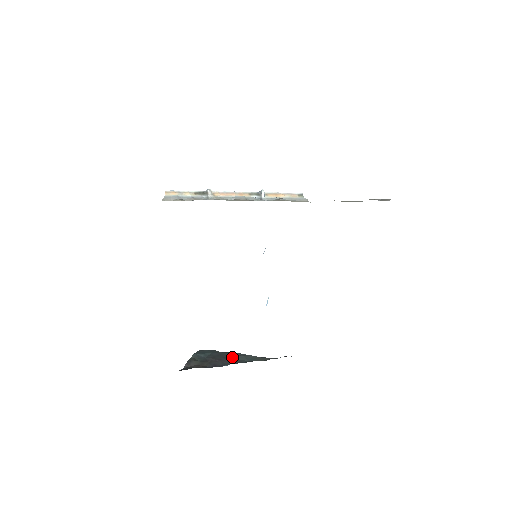
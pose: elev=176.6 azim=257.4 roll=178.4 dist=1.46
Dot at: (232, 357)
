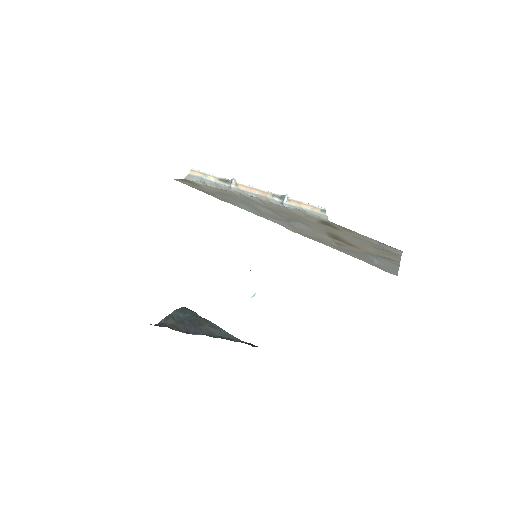
Dot at: (207, 326)
